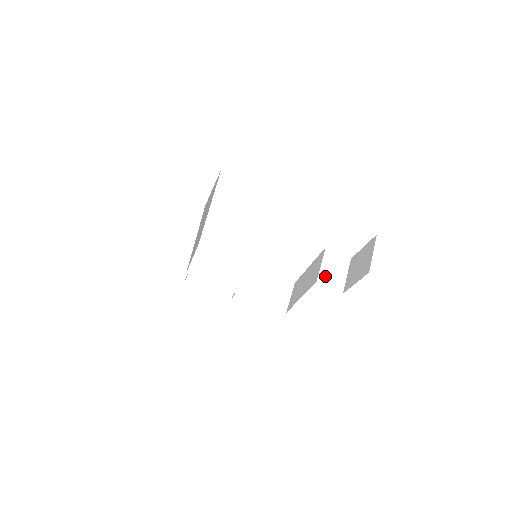
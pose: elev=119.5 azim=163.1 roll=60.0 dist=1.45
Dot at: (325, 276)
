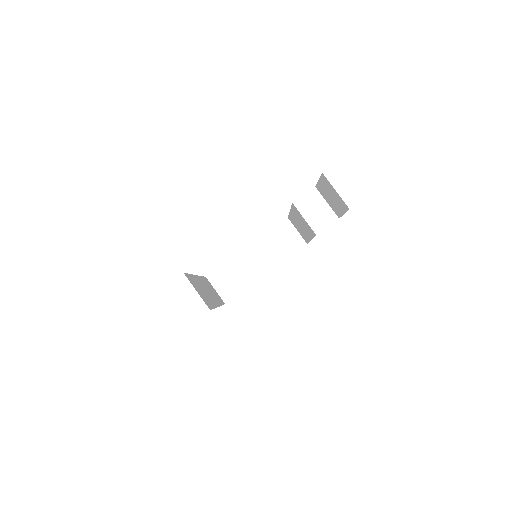
Dot at: (316, 223)
